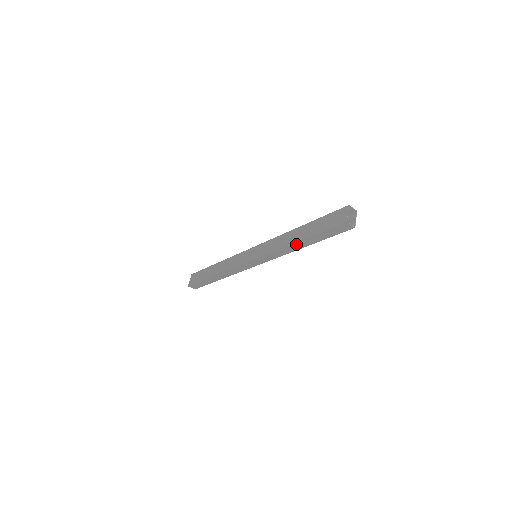
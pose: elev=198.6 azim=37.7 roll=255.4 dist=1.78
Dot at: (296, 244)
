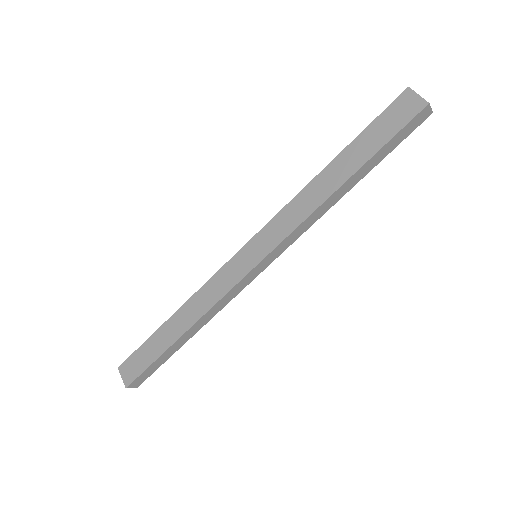
Dot at: (341, 188)
